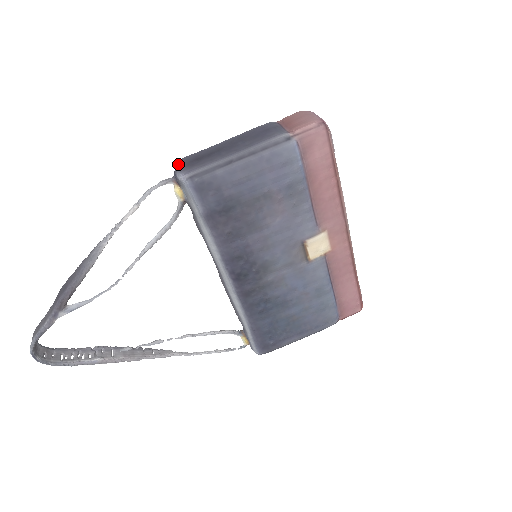
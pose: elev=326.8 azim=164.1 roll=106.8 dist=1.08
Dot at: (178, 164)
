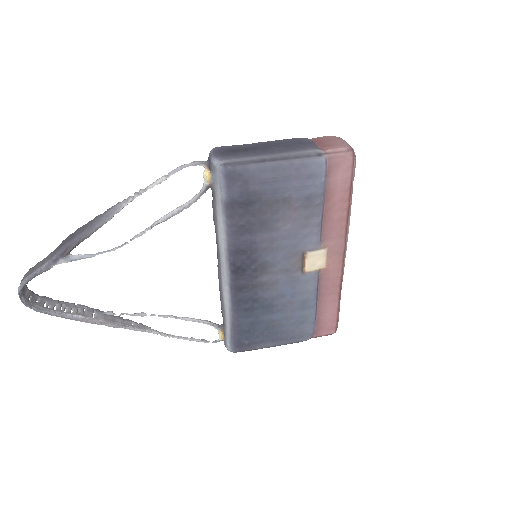
Dot at: (214, 150)
